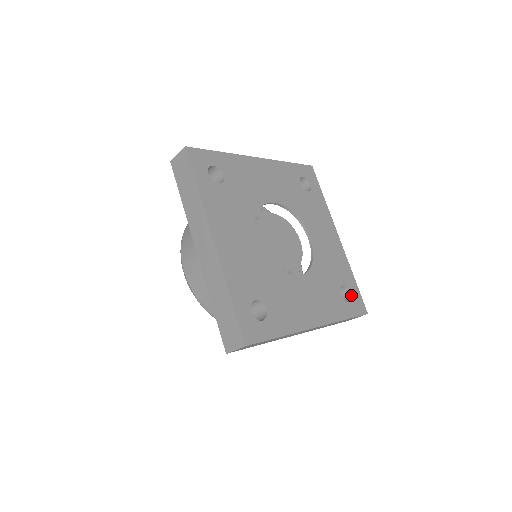
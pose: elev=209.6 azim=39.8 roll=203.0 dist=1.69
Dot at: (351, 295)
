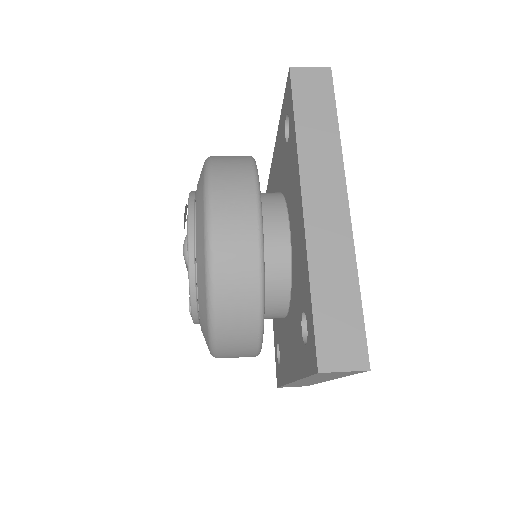
Dot at: occluded
